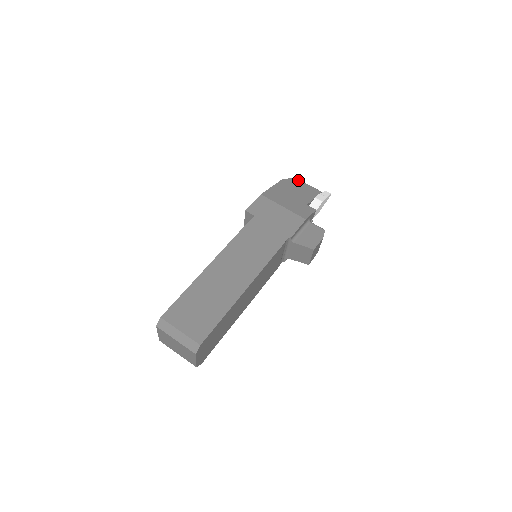
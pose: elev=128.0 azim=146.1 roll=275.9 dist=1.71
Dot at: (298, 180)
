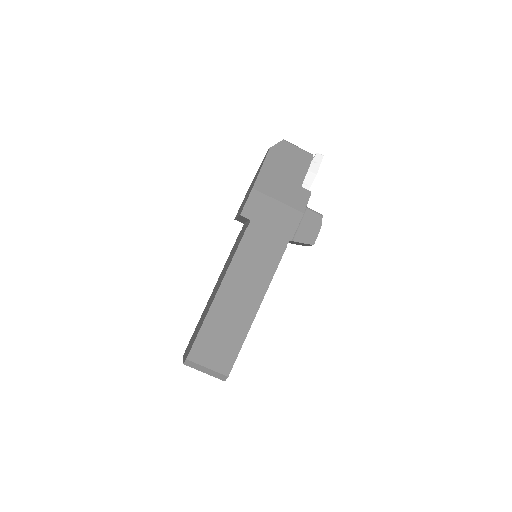
Dot at: (286, 143)
